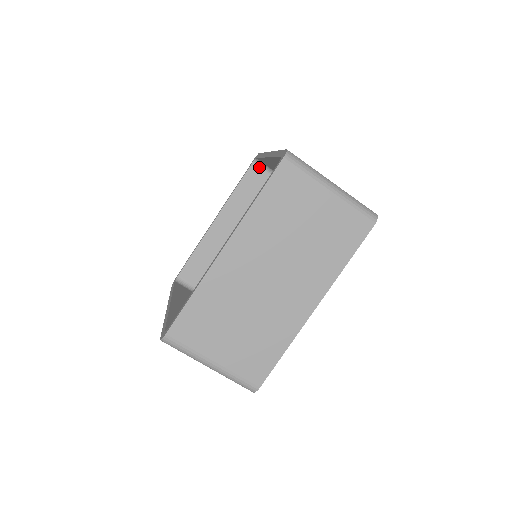
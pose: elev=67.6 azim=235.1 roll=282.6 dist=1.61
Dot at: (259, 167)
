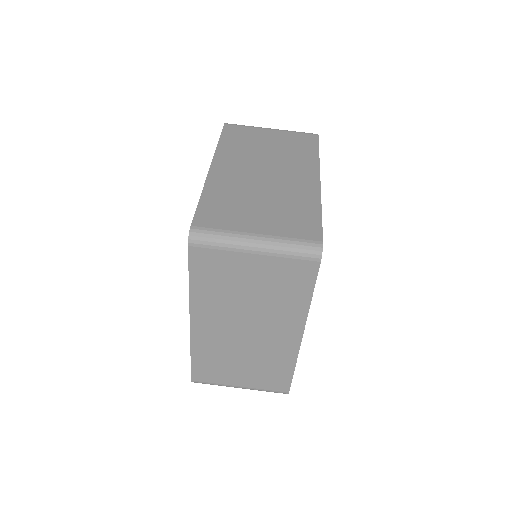
Dot at: occluded
